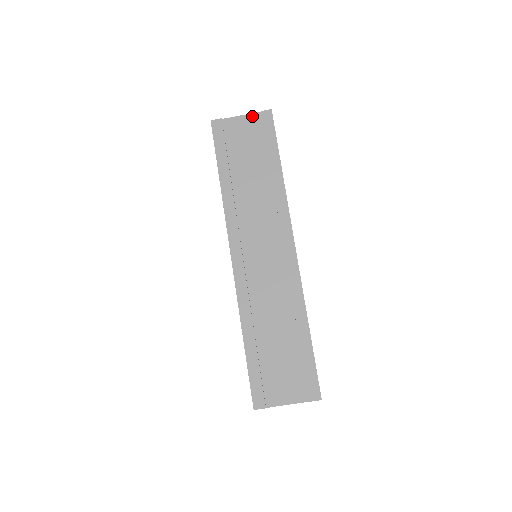
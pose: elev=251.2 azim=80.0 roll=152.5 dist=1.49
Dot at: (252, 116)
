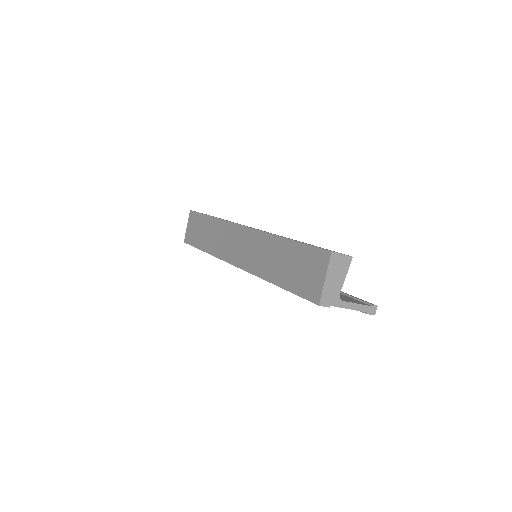
Dot at: (356, 310)
